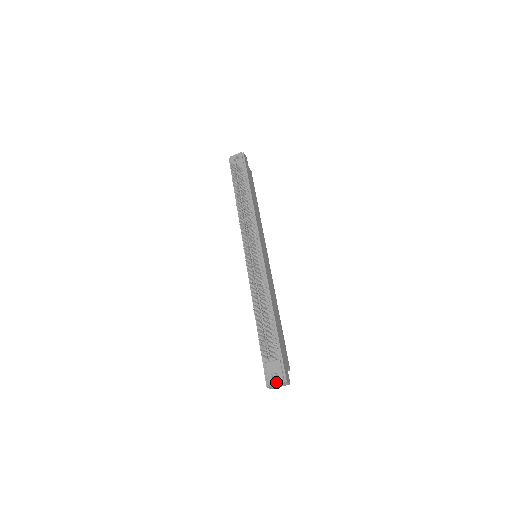
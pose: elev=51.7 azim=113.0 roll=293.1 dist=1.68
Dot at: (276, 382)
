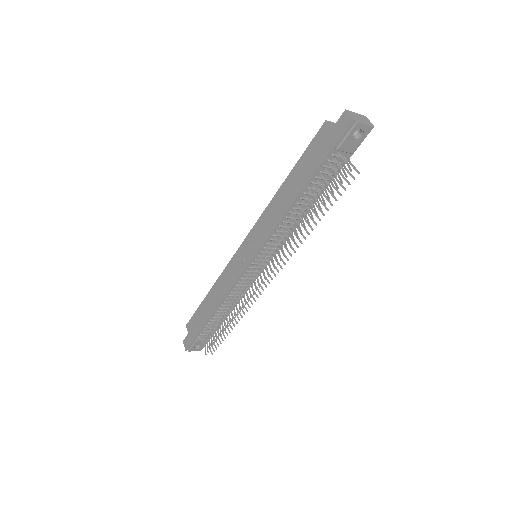
Dot at: (196, 350)
